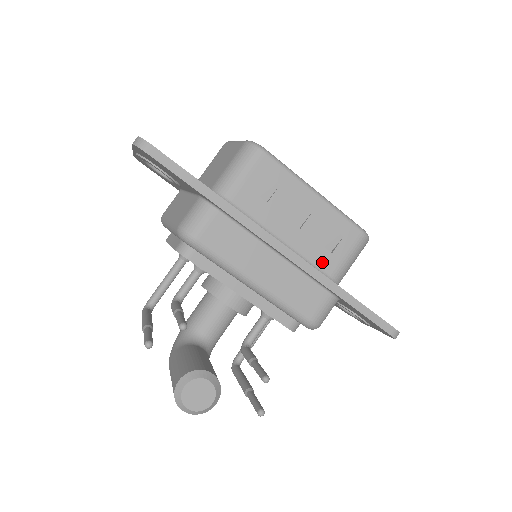
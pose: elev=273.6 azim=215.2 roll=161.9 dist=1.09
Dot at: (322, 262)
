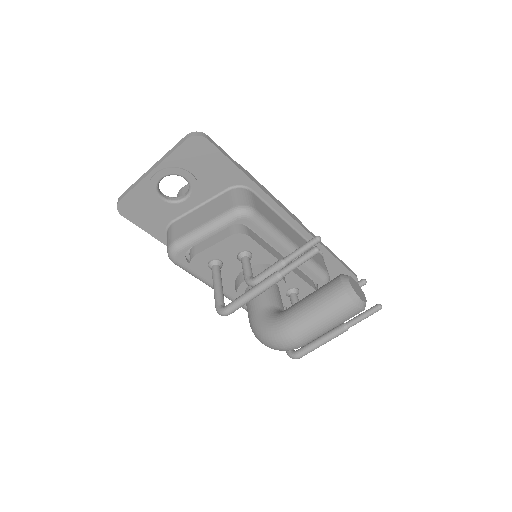
Dot at: occluded
